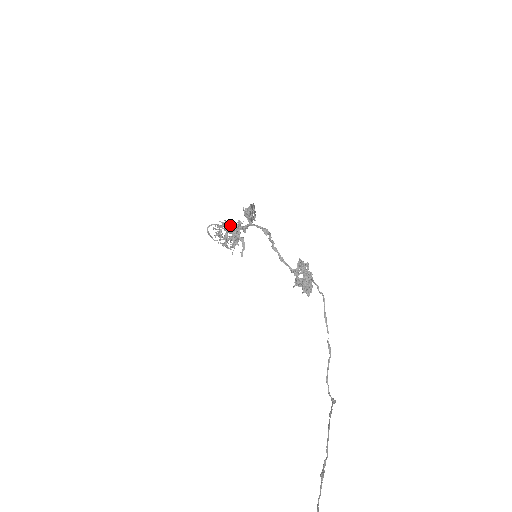
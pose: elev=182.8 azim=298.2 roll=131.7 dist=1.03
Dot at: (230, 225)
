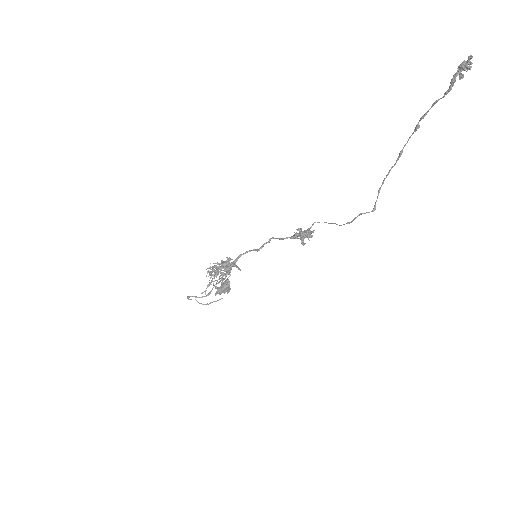
Dot at: occluded
